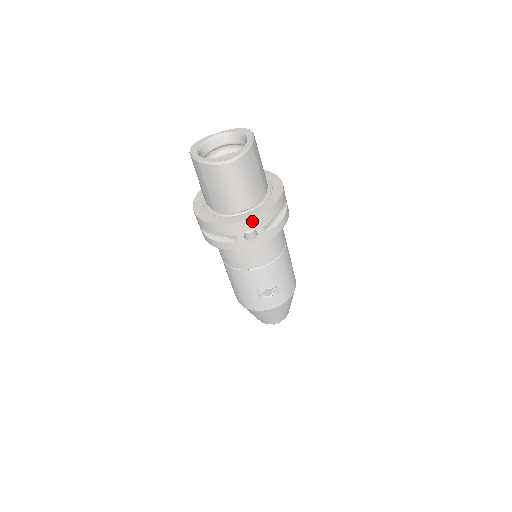
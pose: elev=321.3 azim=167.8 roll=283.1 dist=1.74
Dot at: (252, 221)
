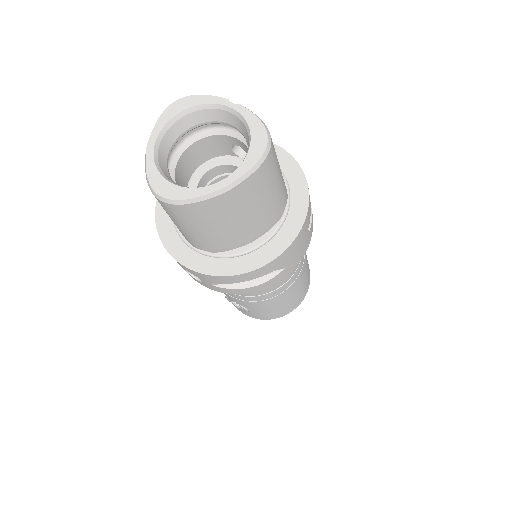
Dot at: (192, 270)
